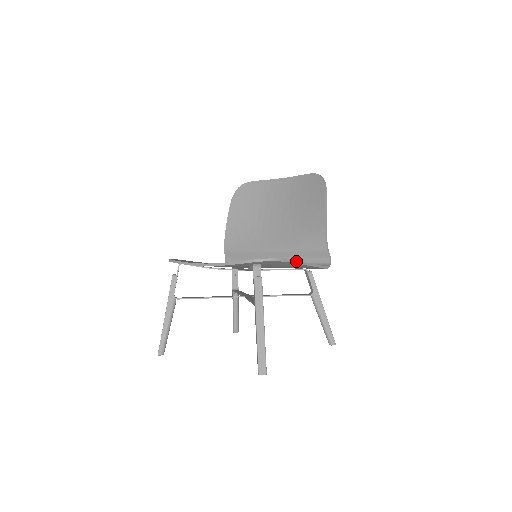
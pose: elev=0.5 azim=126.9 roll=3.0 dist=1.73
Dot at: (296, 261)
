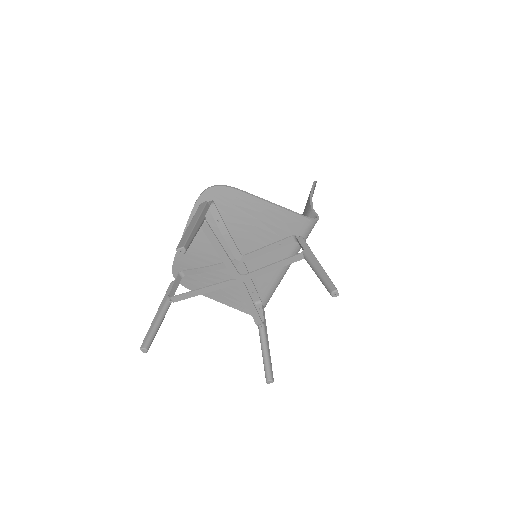
Dot at: (251, 194)
